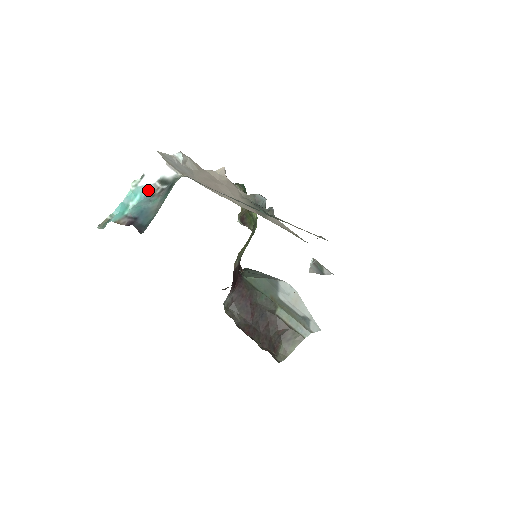
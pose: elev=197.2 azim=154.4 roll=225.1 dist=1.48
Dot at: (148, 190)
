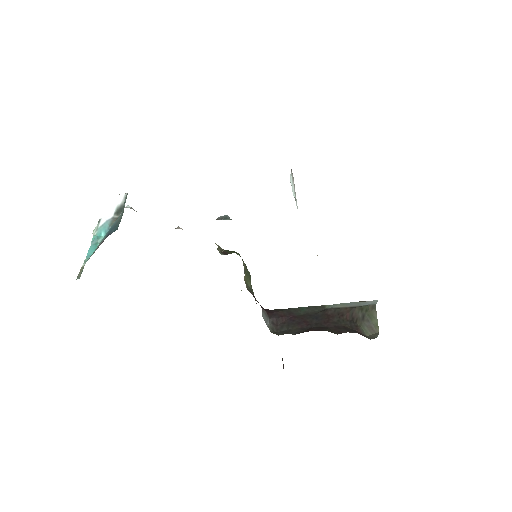
Dot at: (109, 224)
